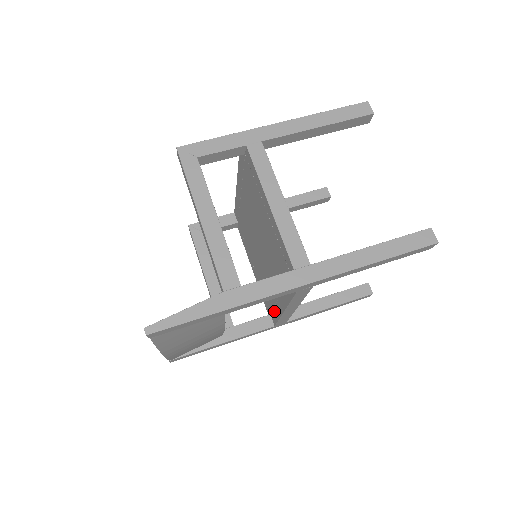
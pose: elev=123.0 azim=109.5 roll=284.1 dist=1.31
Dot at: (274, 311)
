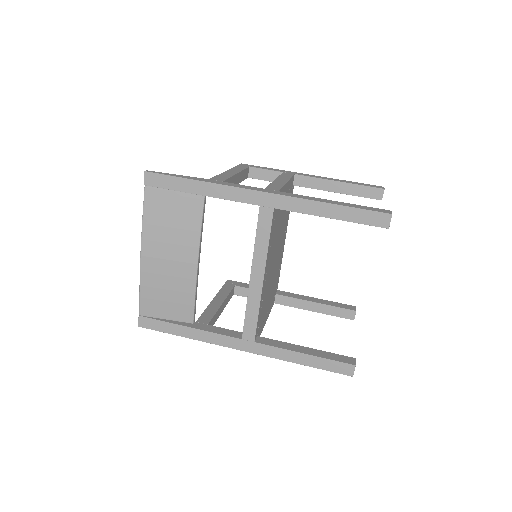
Dot at: occluded
